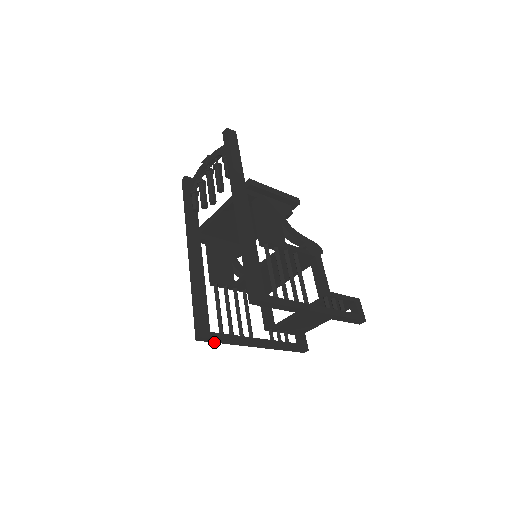
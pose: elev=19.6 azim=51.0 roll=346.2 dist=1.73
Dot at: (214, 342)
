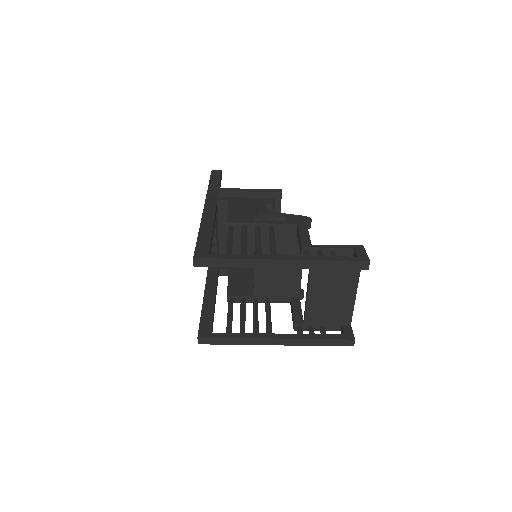
Dot at: (221, 344)
